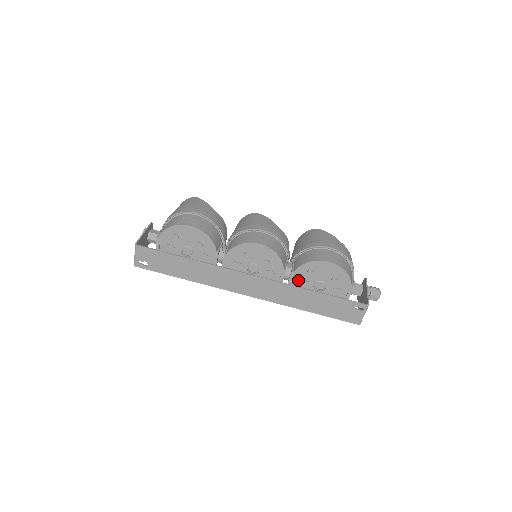
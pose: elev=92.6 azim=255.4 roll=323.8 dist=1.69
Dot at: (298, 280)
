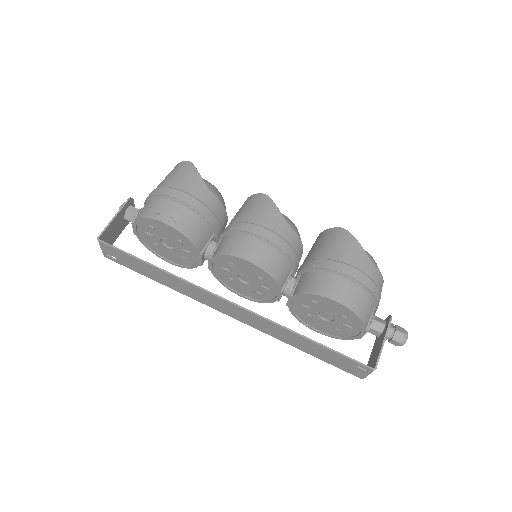
Dot at: (299, 304)
